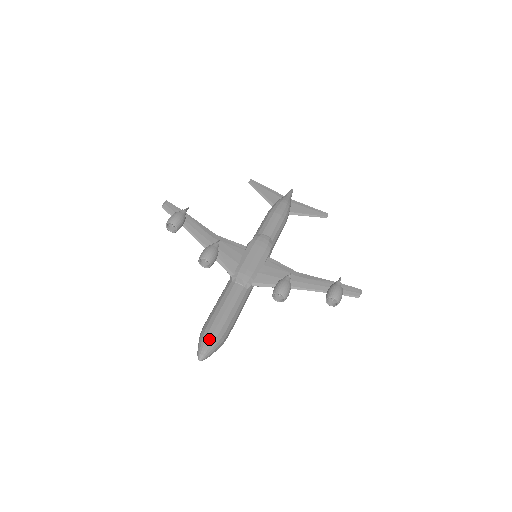
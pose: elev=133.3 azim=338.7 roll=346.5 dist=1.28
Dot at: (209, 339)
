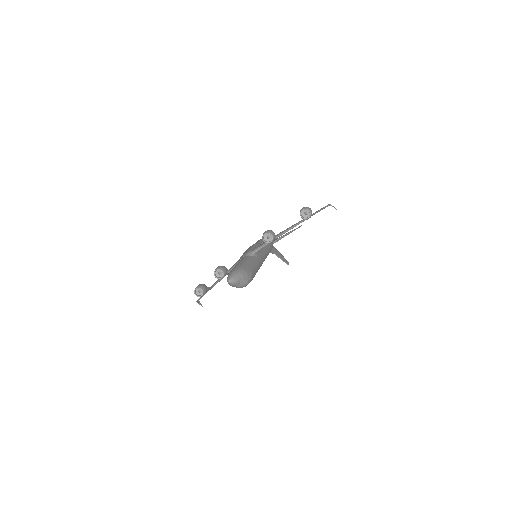
Dot at: (230, 273)
